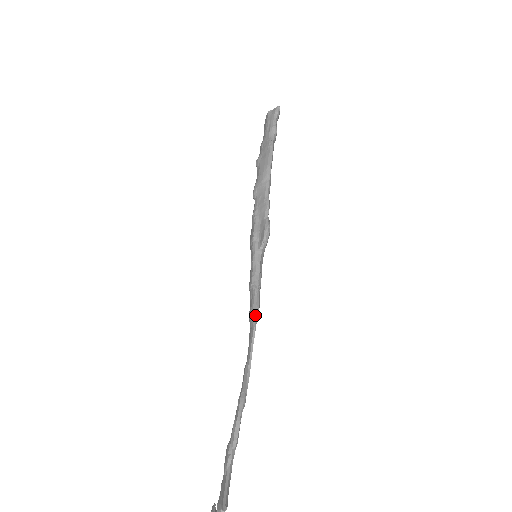
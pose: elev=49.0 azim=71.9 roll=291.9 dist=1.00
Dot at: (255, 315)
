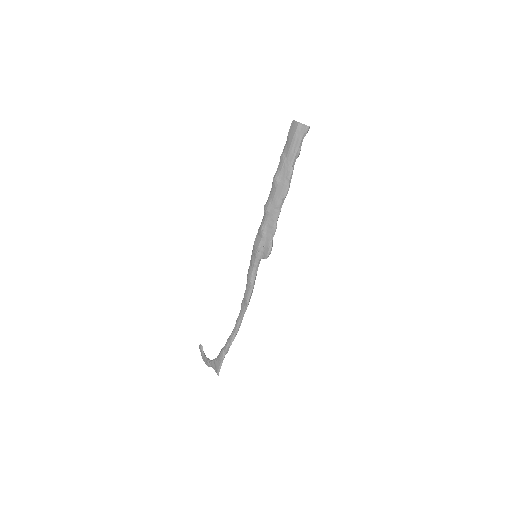
Dot at: (249, 299)
